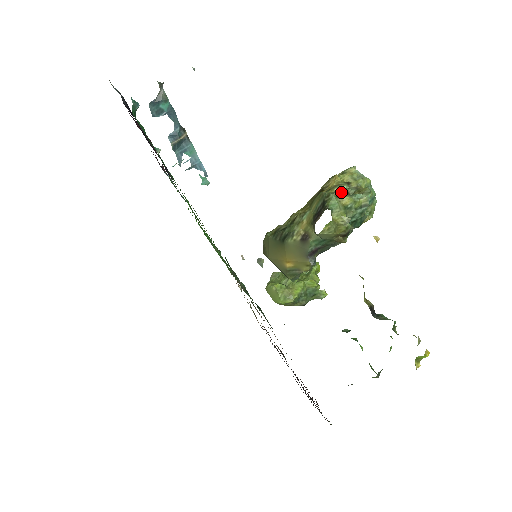
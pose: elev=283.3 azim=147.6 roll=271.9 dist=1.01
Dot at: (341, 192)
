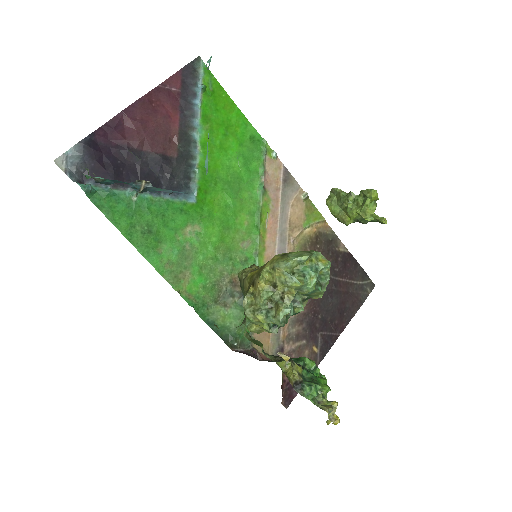
Dot at: (258, 307)
